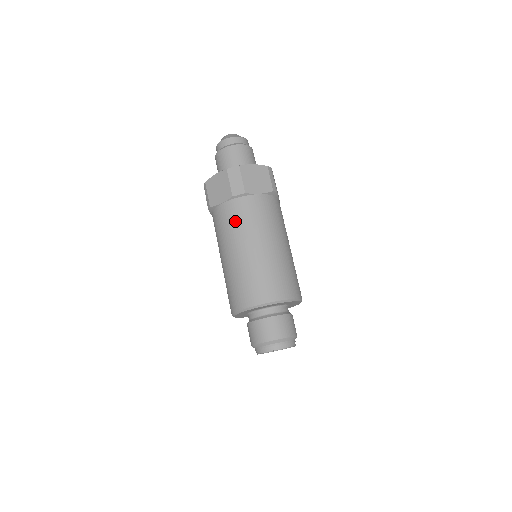
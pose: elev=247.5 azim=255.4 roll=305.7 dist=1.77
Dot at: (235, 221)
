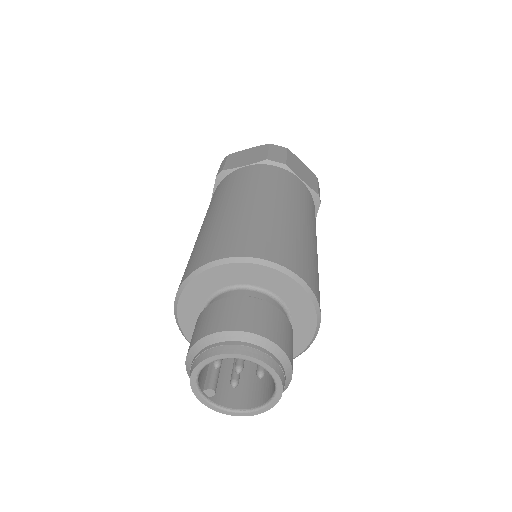
Dot at: (258, 178)
